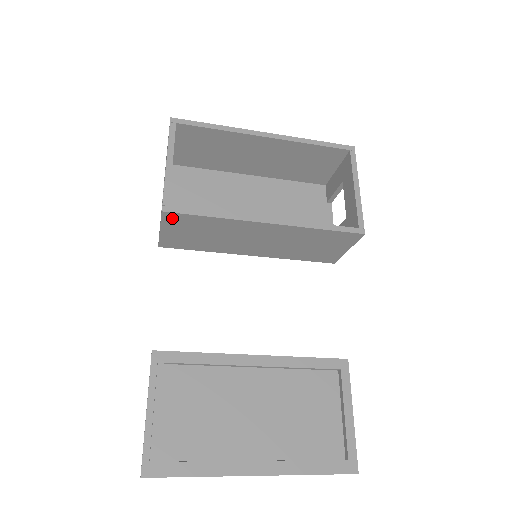
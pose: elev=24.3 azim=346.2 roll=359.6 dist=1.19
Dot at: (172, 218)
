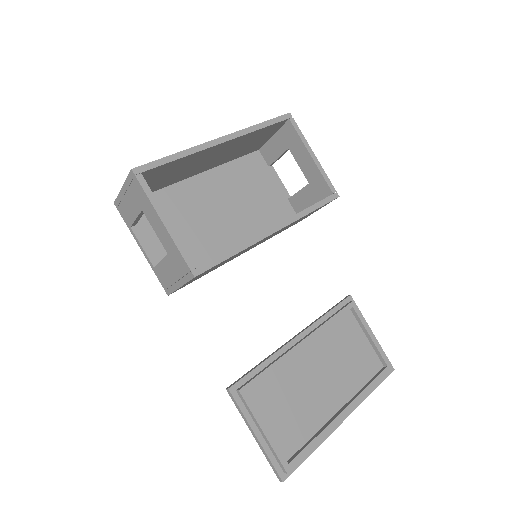
Dot at: (199, 275)
